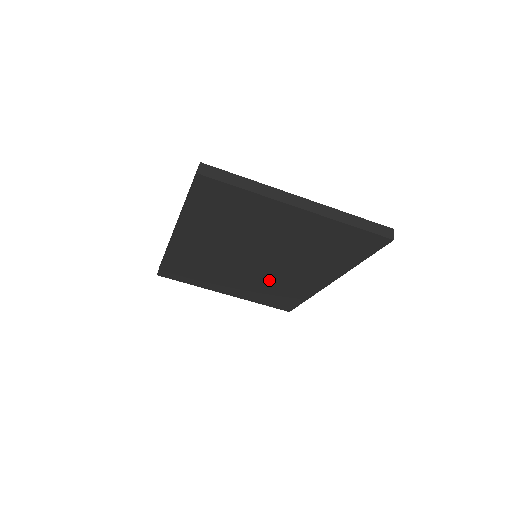
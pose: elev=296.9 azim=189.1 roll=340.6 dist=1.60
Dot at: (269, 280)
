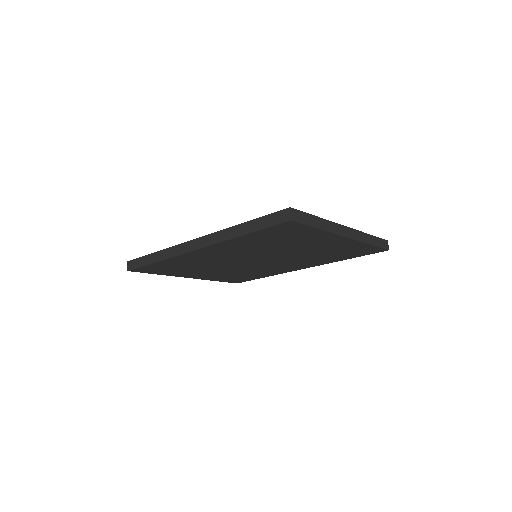
Dot at: (250, 269)
